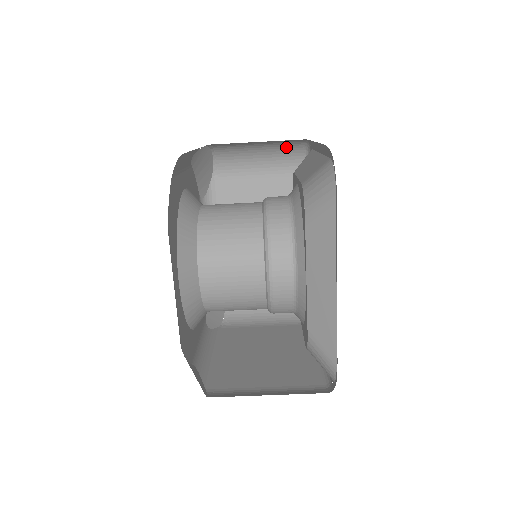
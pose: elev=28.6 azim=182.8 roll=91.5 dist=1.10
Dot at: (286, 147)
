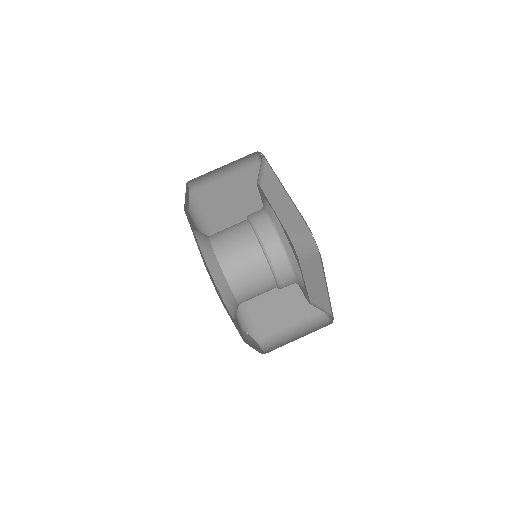
Dot at: occluded
